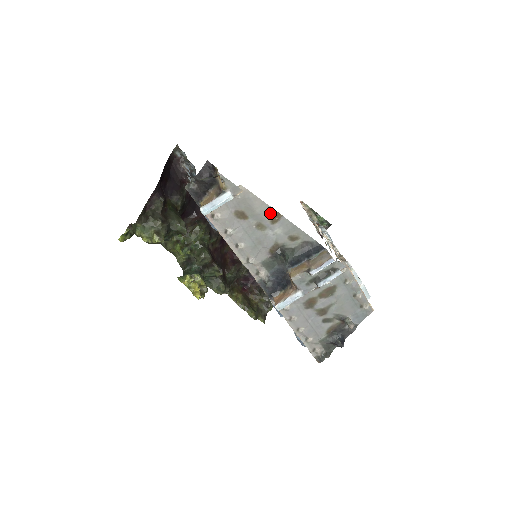
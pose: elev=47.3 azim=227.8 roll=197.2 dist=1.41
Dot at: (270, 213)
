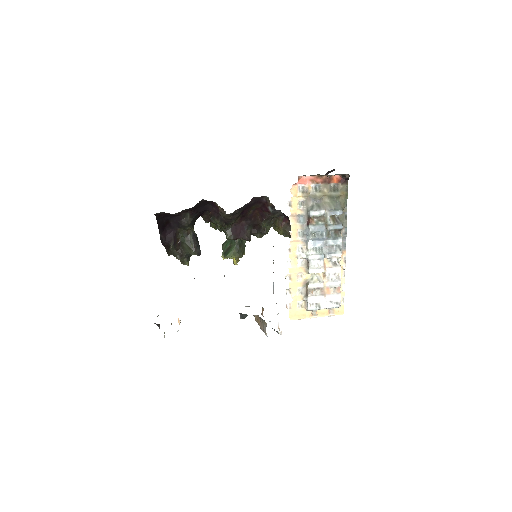
Dot at: occluded
